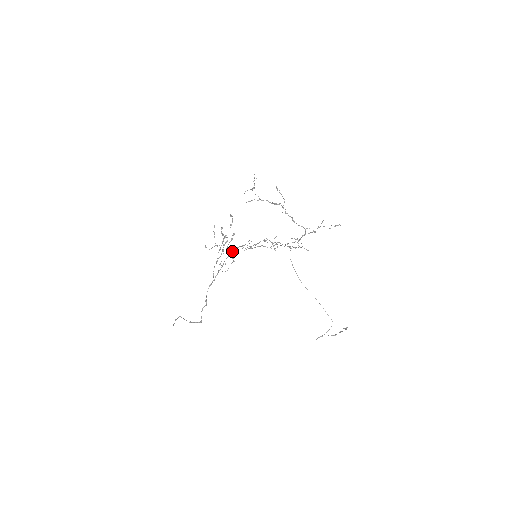
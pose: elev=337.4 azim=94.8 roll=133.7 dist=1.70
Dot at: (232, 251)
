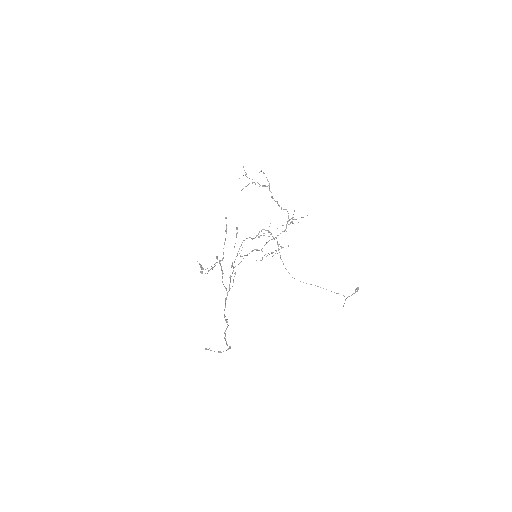
Dot at: occluded
